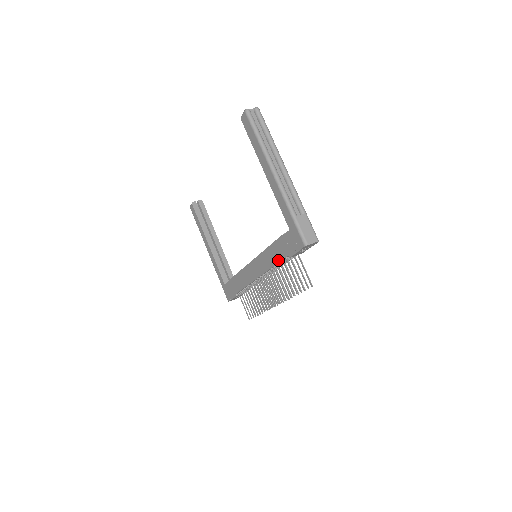
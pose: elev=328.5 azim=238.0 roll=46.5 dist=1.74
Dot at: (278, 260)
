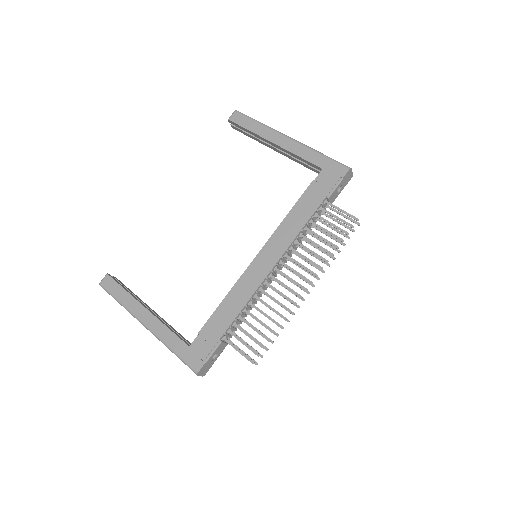
Dot at: (310, 214)
